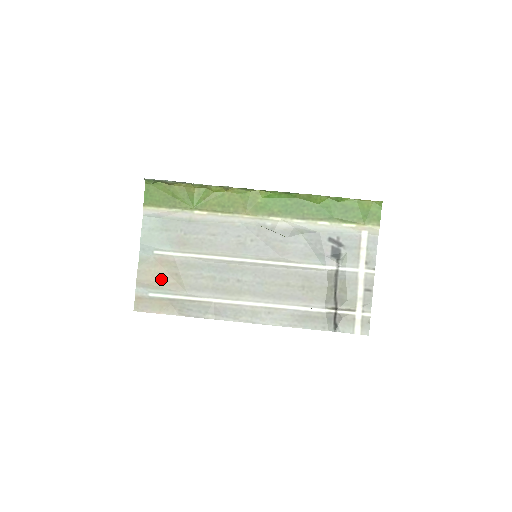
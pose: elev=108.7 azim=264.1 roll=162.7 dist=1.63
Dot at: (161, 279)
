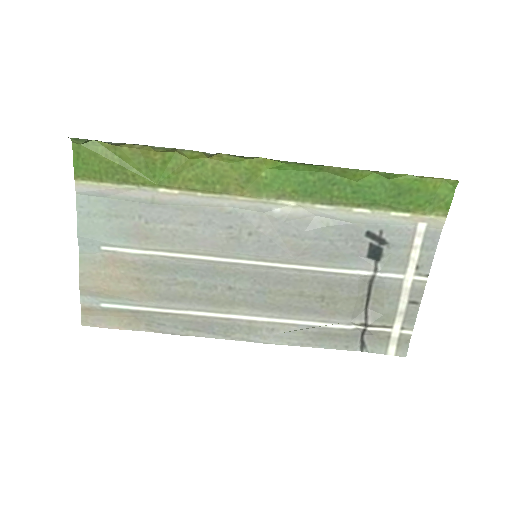
Dot at: (116, 285)
